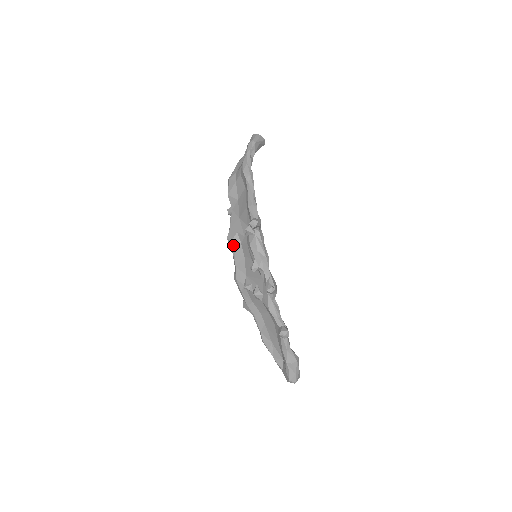
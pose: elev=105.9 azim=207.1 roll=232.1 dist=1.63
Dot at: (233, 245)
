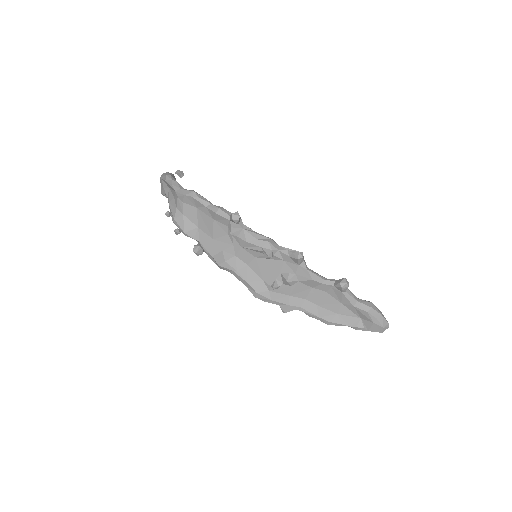
Dot at: (229, 264)
